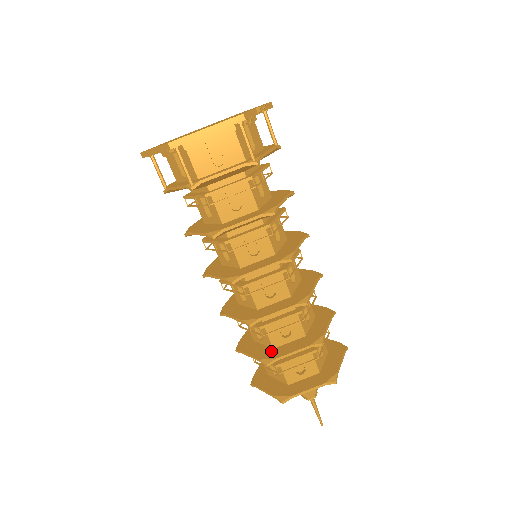
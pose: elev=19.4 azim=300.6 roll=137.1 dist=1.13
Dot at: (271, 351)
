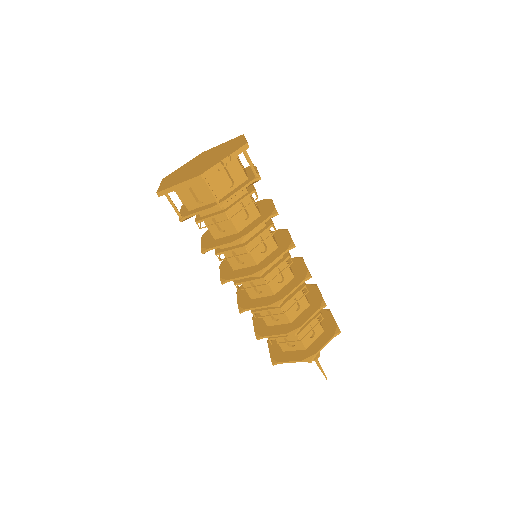
Dot at: (265, 328)
